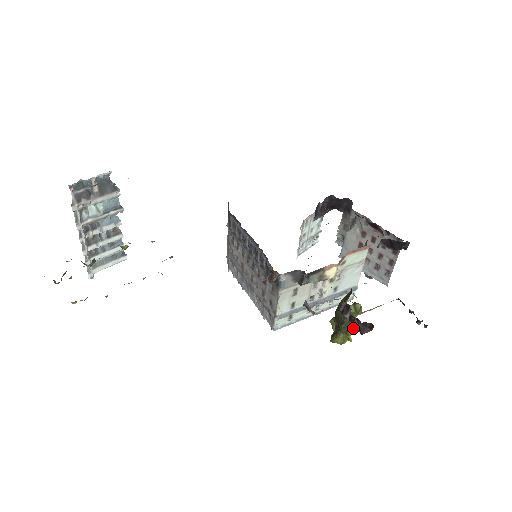
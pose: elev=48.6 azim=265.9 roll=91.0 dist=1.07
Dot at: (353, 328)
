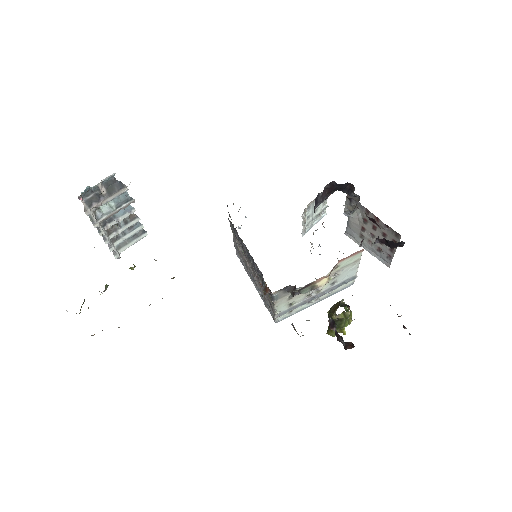
Dot at: occluded
